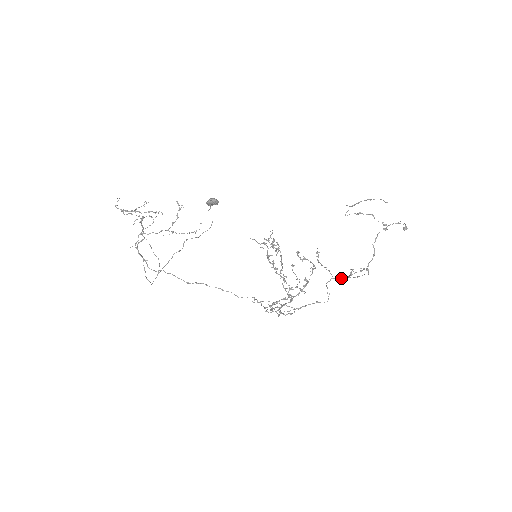
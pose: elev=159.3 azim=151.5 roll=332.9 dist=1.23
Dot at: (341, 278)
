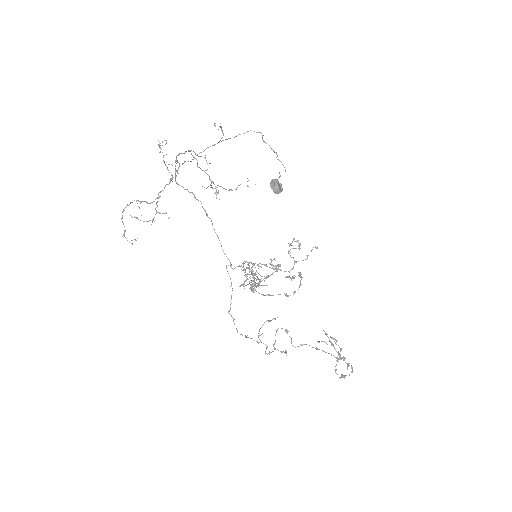
Dot at: occluded
